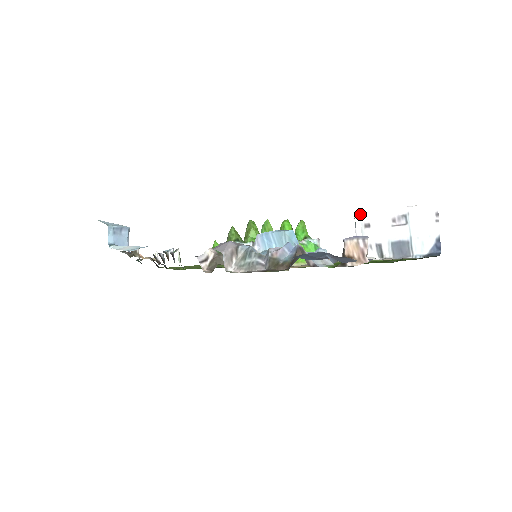
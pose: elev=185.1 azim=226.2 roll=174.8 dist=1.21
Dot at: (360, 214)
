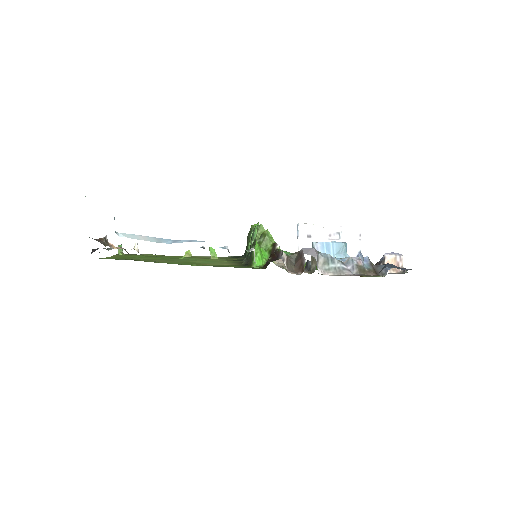
Dot at: (304, 226)
